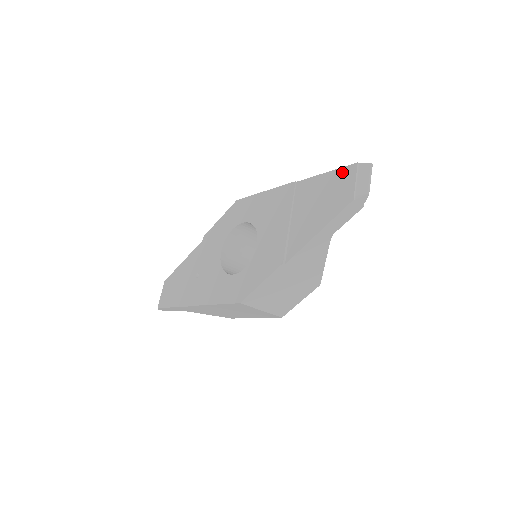
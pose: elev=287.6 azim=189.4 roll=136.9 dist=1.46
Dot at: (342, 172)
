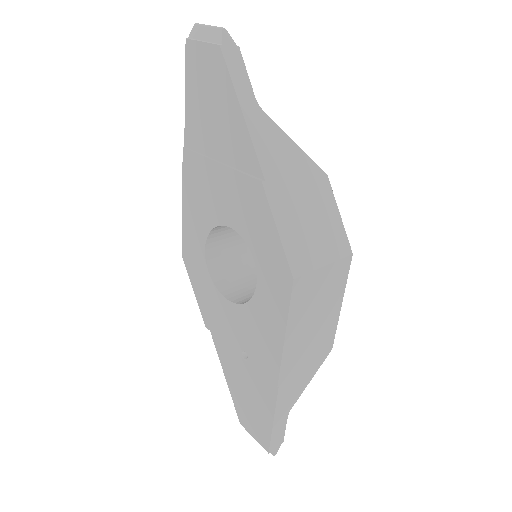
Dot at: (189, 65)
